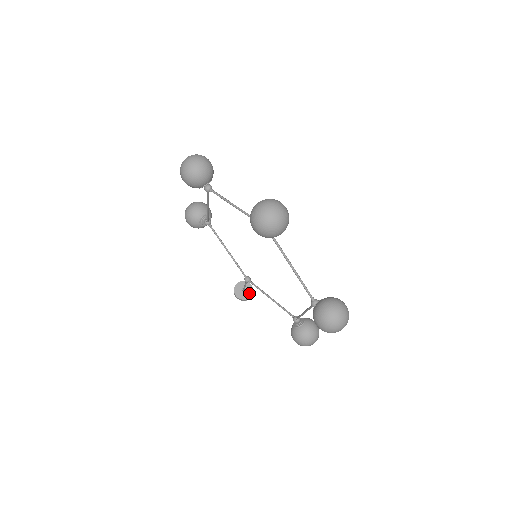
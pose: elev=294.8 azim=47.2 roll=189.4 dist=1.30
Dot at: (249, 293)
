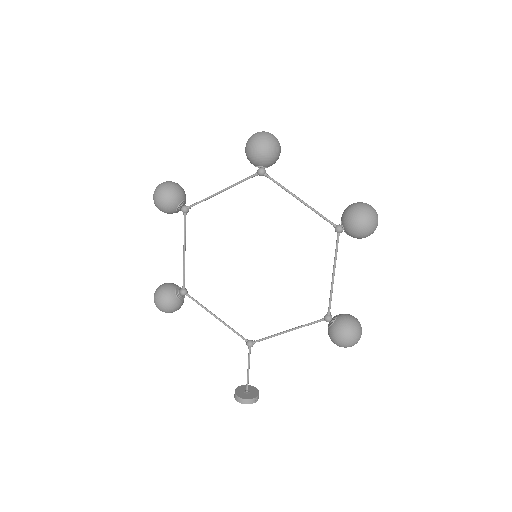
Dot at: (255, 392)
